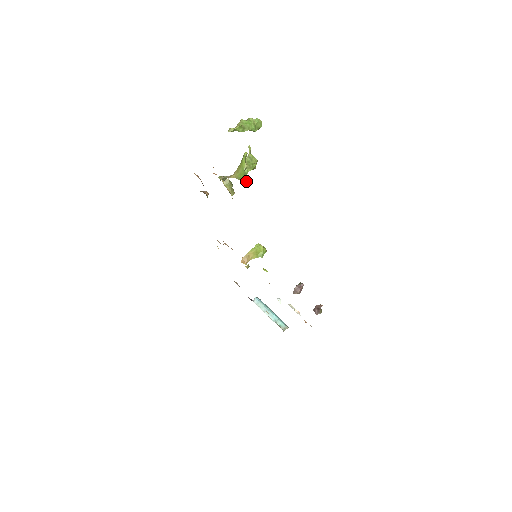
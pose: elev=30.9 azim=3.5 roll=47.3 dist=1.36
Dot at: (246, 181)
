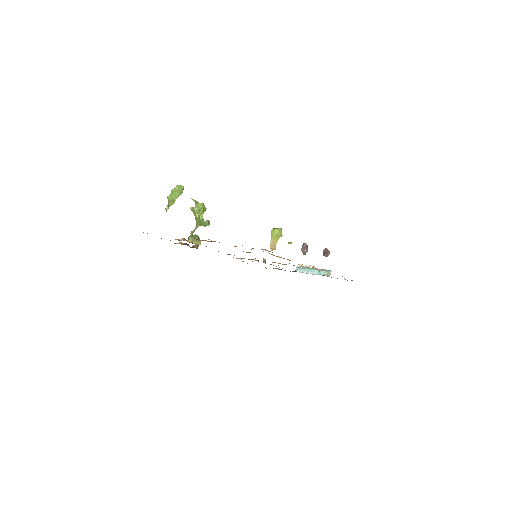
Dot at: (204, 224)
